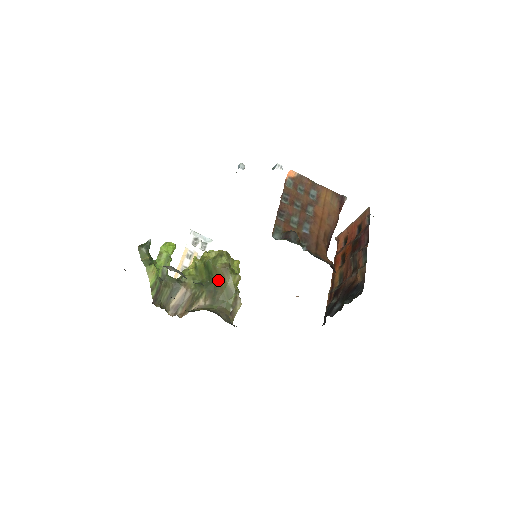
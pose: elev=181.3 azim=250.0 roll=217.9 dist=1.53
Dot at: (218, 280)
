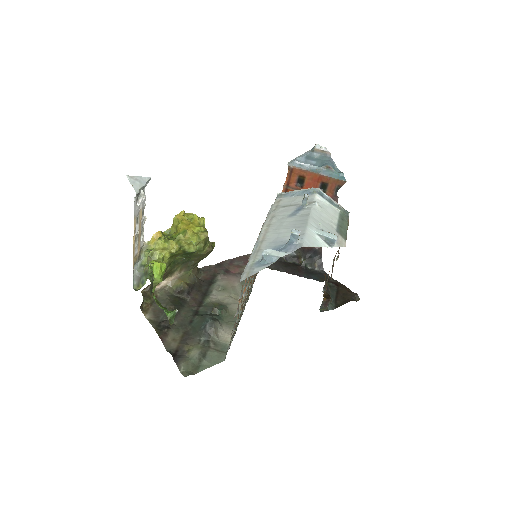
Dot at: (197, 257)
